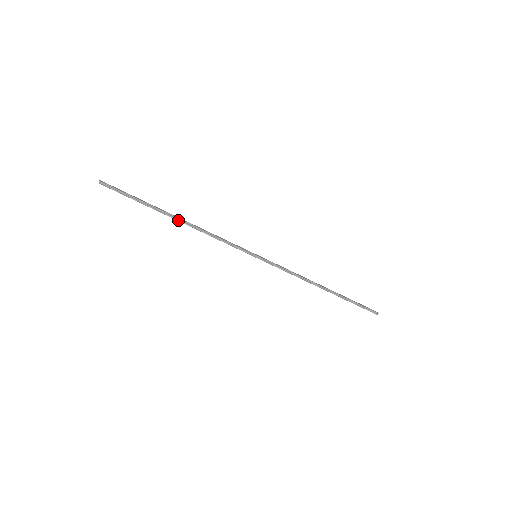
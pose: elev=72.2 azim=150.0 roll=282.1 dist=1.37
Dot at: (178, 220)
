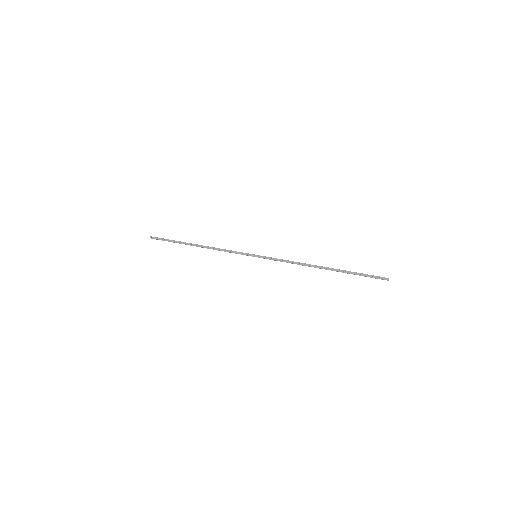
Dot at: (197, 246)
